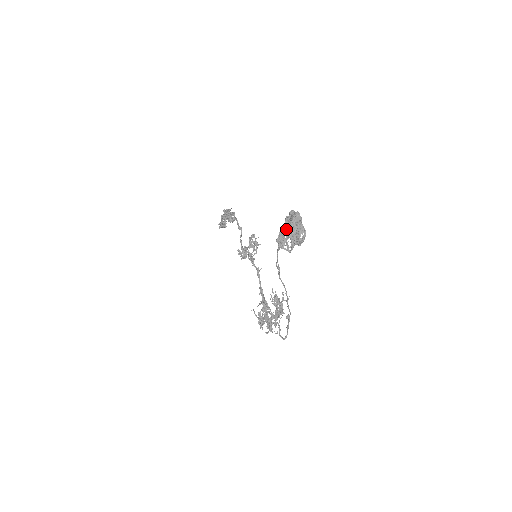
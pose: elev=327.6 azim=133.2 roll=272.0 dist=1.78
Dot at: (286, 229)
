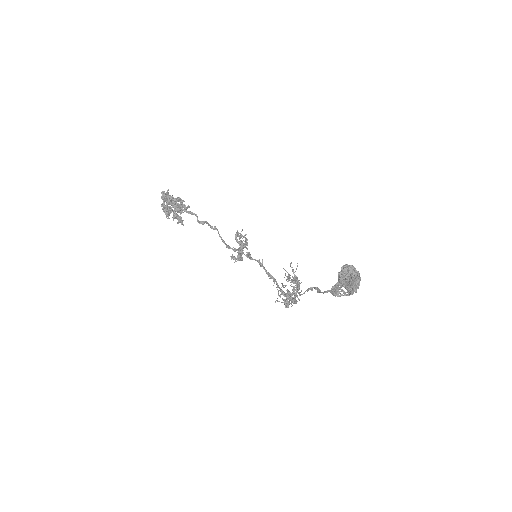
Dot at: (343, 285)
